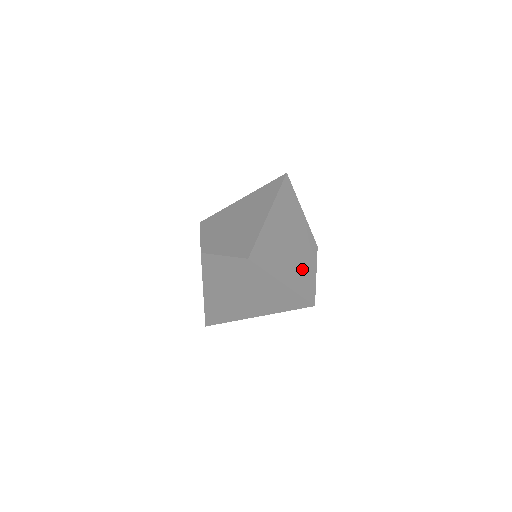
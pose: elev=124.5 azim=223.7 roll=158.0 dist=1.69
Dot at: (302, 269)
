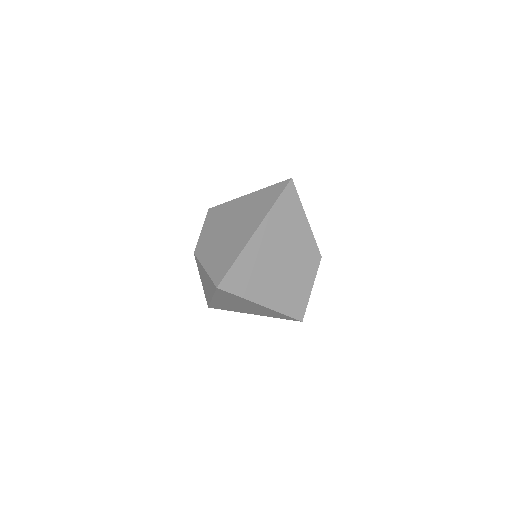
Dot at: (292, 286)
